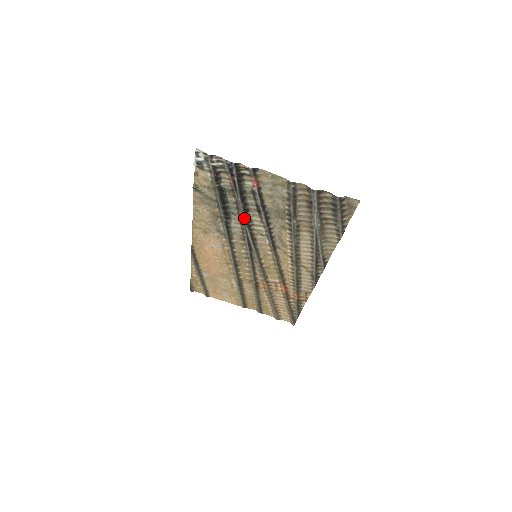
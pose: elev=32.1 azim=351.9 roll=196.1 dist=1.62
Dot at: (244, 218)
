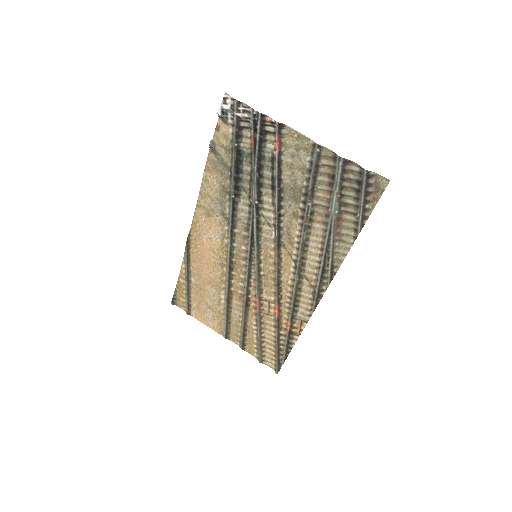
Dot at: (255, 195)
